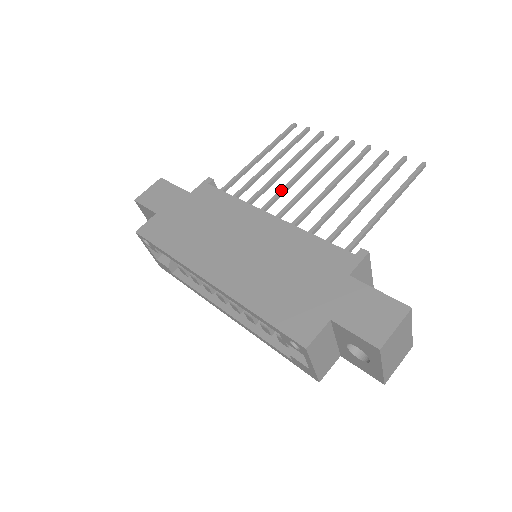
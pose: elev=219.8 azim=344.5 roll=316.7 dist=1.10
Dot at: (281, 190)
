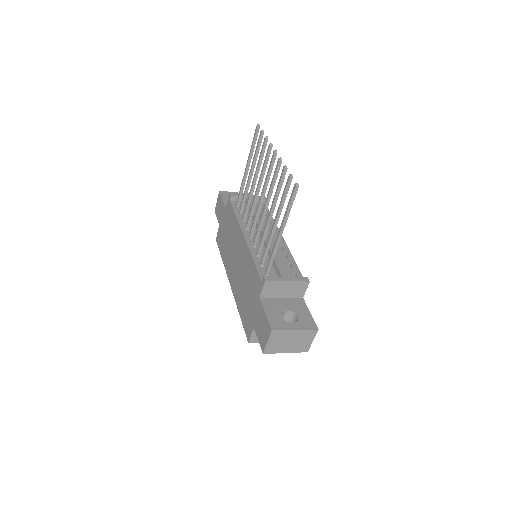
Dot at: (251, 207)
